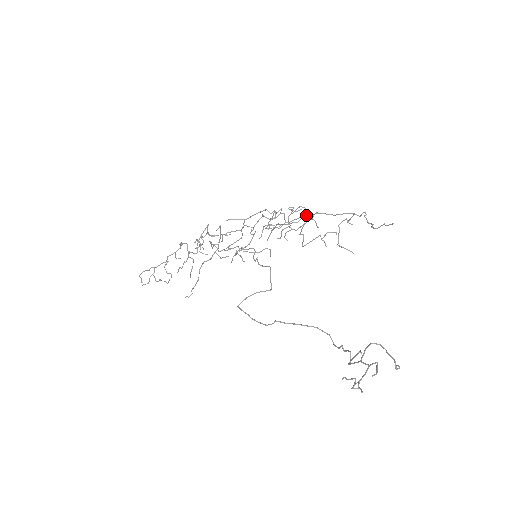
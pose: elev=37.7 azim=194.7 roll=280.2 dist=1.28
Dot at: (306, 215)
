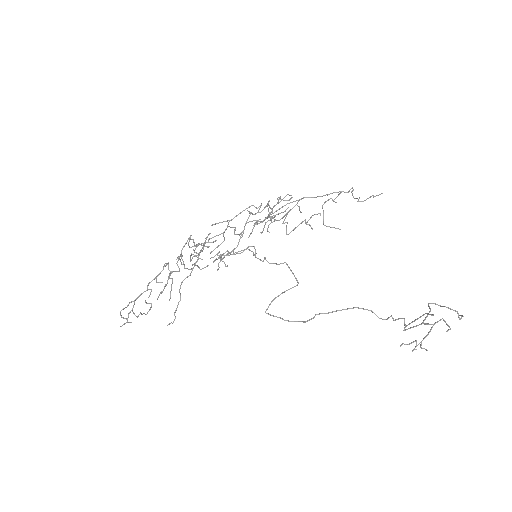
Dot at: (290, 202)
